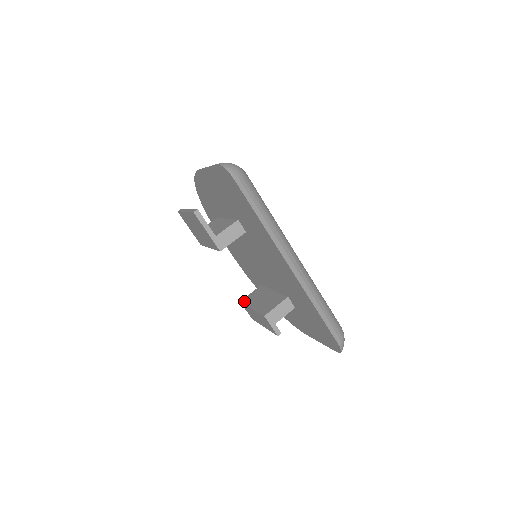
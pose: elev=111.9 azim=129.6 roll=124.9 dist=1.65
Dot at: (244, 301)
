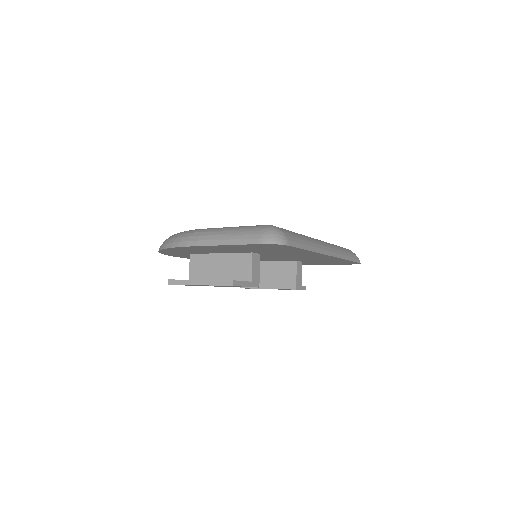
Dot at: occluded
